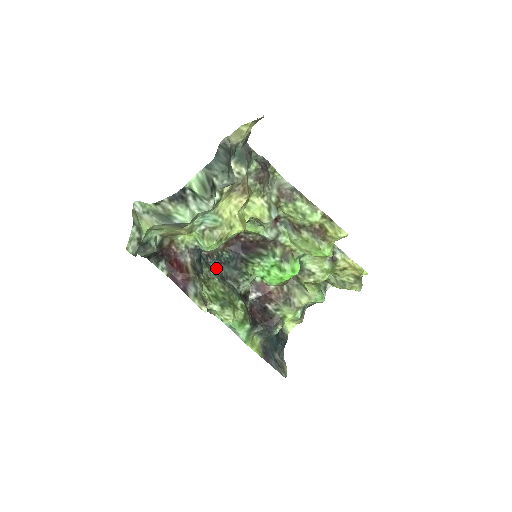
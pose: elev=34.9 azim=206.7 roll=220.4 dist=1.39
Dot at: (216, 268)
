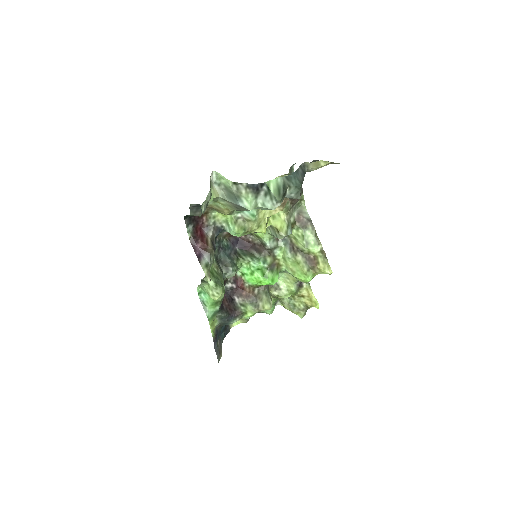
Dot at: (216, 249)
